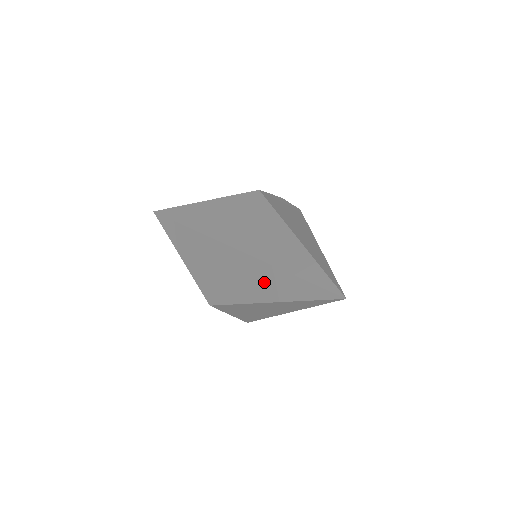
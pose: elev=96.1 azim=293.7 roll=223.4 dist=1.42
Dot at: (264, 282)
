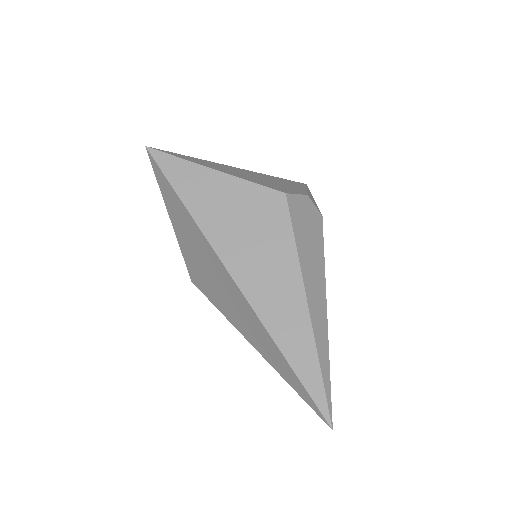
Dot at: (259, 338)
